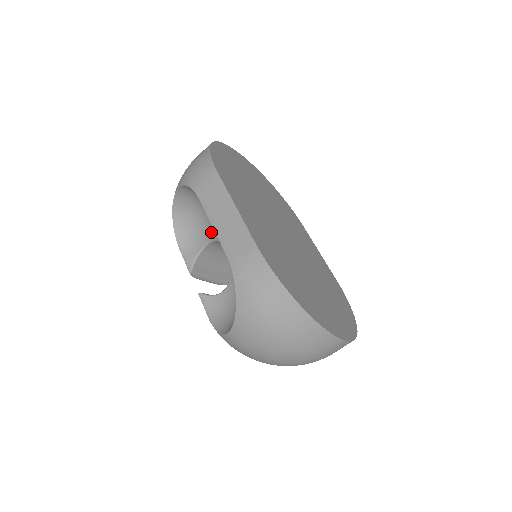
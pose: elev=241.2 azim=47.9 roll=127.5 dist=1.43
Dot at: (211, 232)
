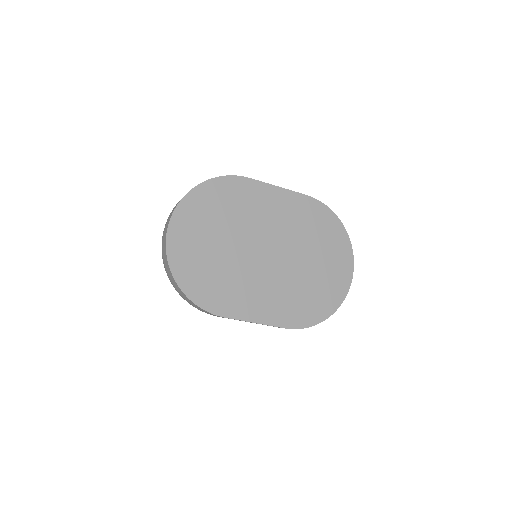
Dot at: occluded
